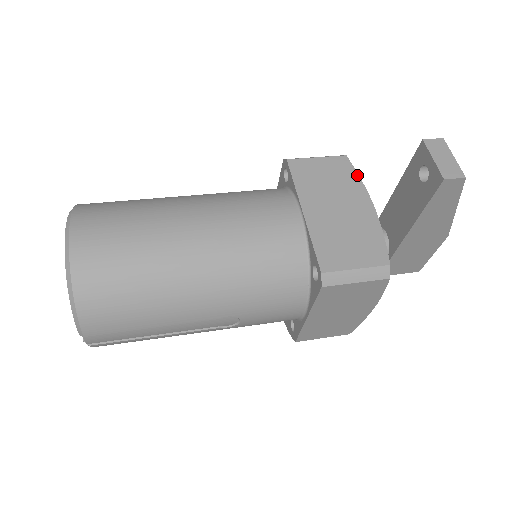
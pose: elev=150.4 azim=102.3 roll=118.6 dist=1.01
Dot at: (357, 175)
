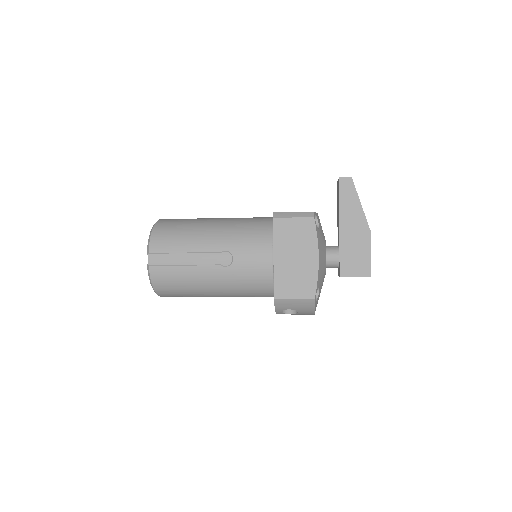
Dot at: occluded
